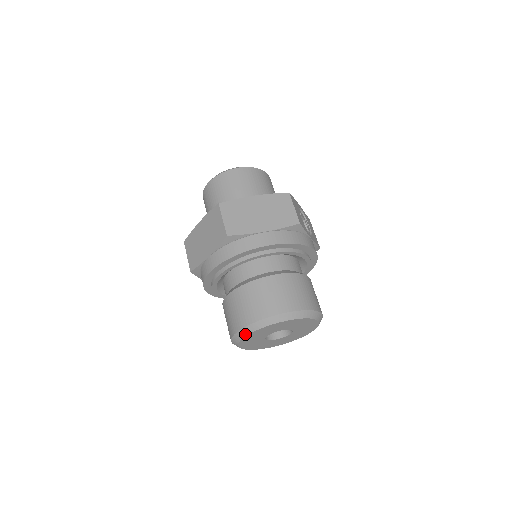
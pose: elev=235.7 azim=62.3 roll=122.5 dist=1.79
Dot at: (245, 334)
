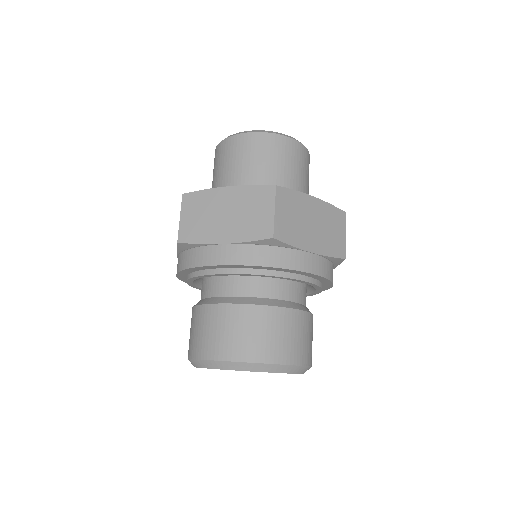
Dot at: (229, 368)
